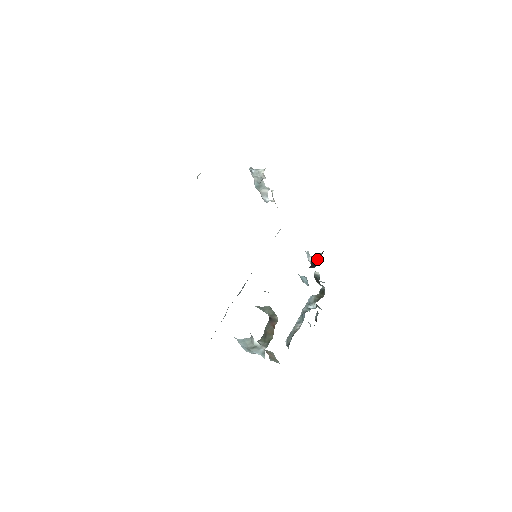
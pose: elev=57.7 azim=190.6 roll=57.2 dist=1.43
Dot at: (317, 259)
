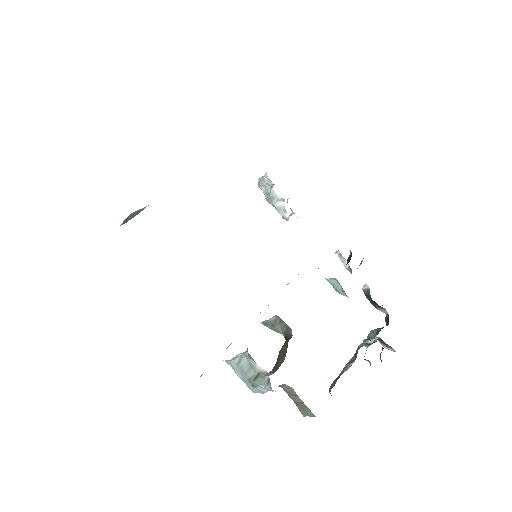
Dot at: (351, 256)
